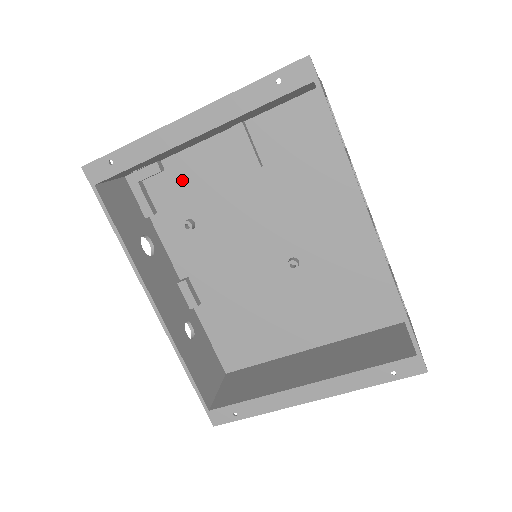
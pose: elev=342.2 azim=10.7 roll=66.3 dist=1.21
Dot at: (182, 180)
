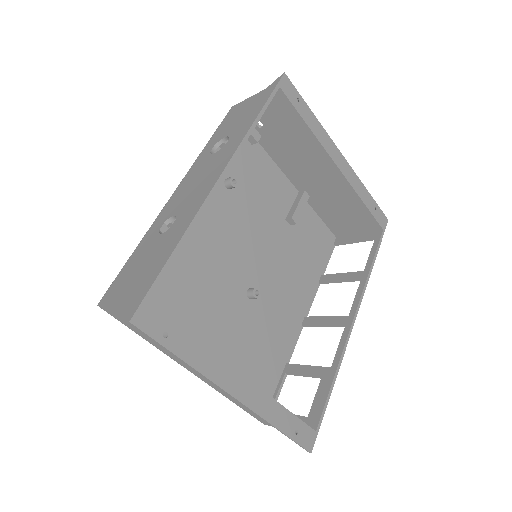
Dot at: (253, 163)
